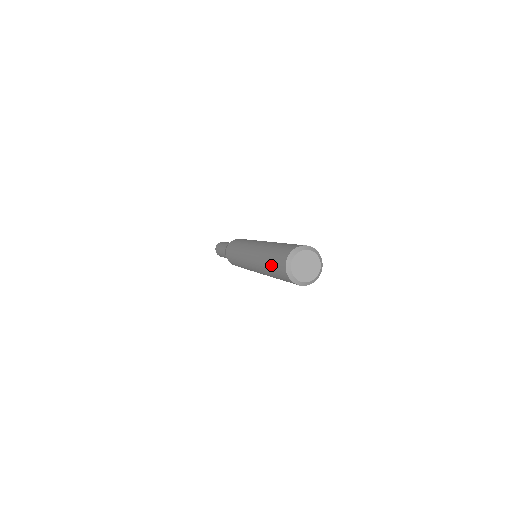
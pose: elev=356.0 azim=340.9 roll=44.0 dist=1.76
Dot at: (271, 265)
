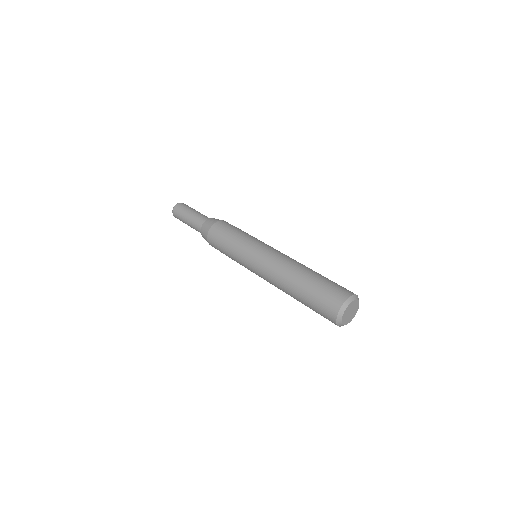
Dot at: occluded
